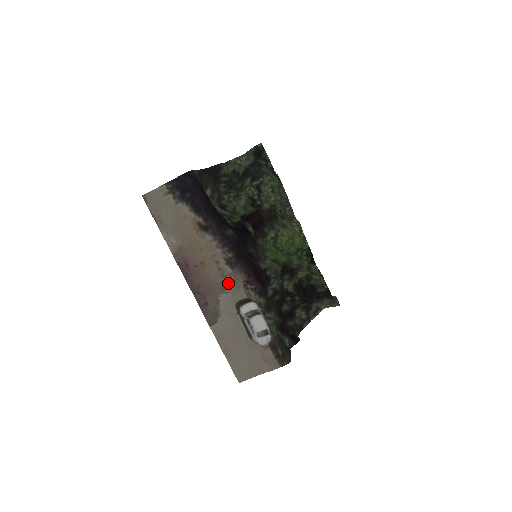
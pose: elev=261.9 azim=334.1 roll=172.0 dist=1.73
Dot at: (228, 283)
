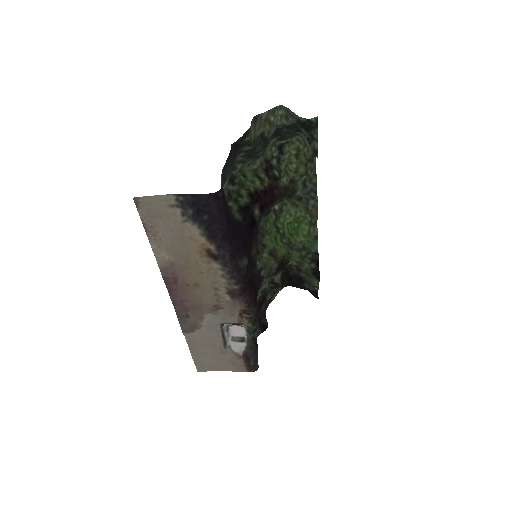
Dot at: (221, 307)
